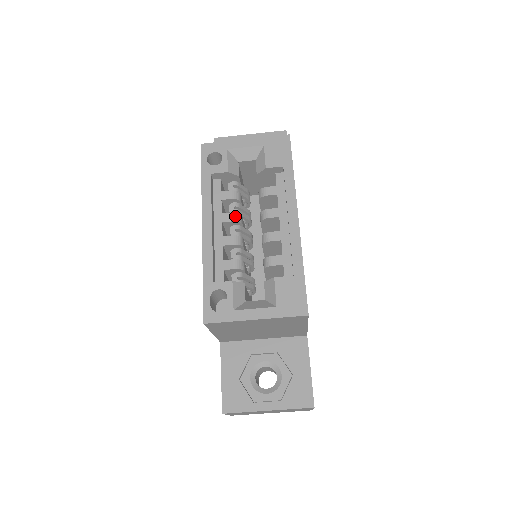
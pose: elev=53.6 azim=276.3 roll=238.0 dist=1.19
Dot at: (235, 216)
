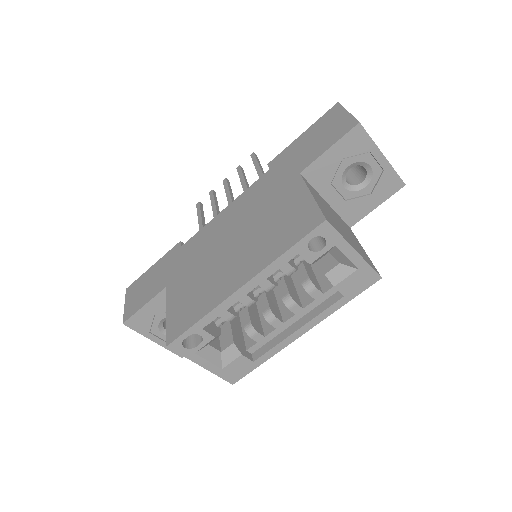
Dot at: (272, 288)
